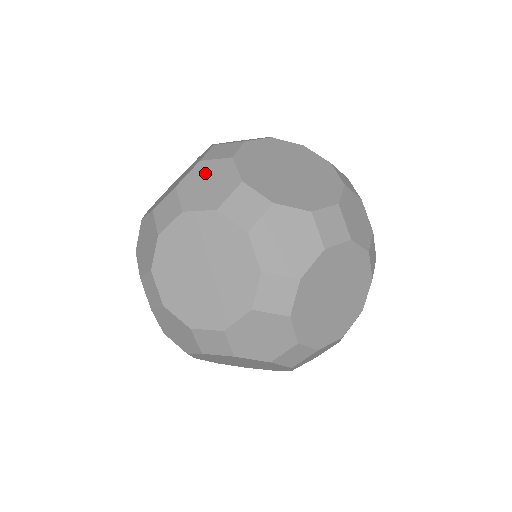
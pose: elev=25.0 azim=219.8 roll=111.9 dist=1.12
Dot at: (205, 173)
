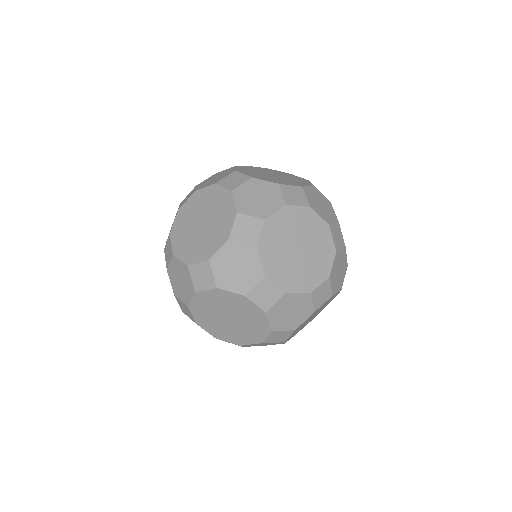
Dot at: (247, 194)
